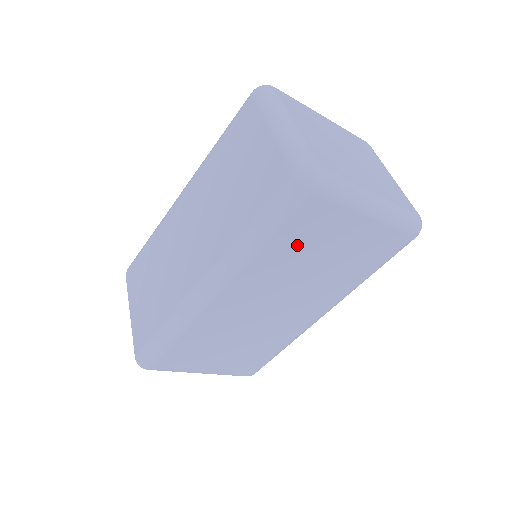
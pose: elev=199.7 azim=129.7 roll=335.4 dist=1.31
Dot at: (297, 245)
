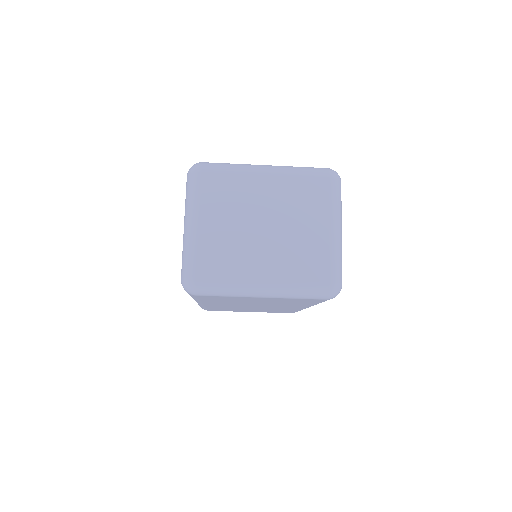
Dot at: (224, 300)
